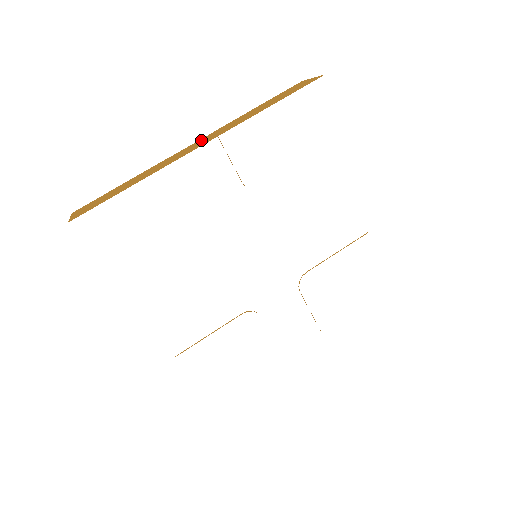
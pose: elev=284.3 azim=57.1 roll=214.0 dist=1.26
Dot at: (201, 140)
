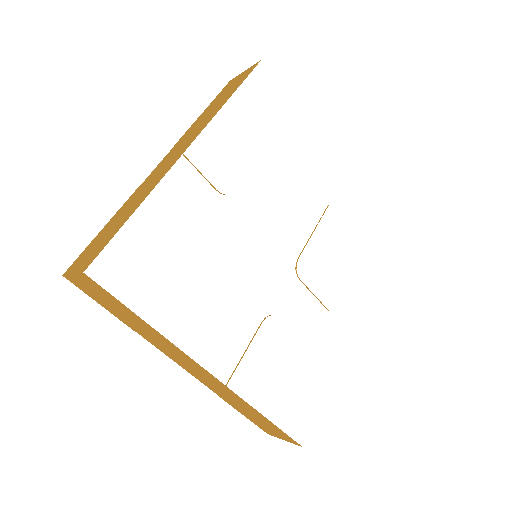
Dot at: (170, 154)
